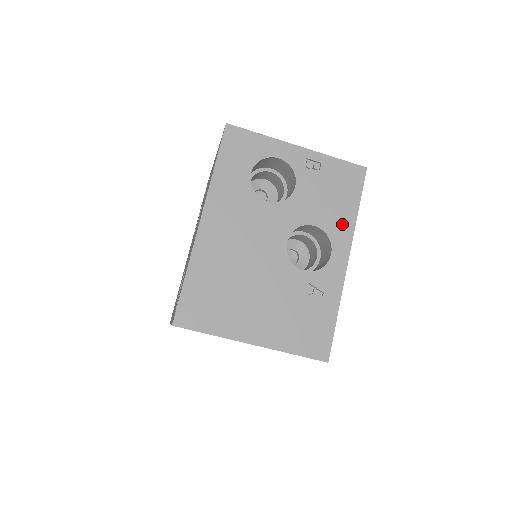
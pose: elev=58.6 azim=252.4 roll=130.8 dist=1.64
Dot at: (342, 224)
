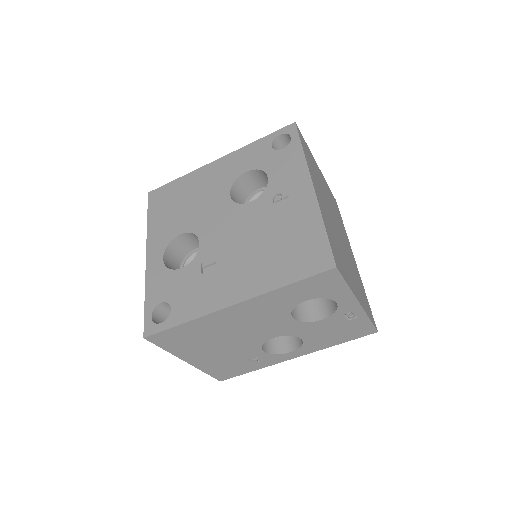
Dot at: (318, 345)
